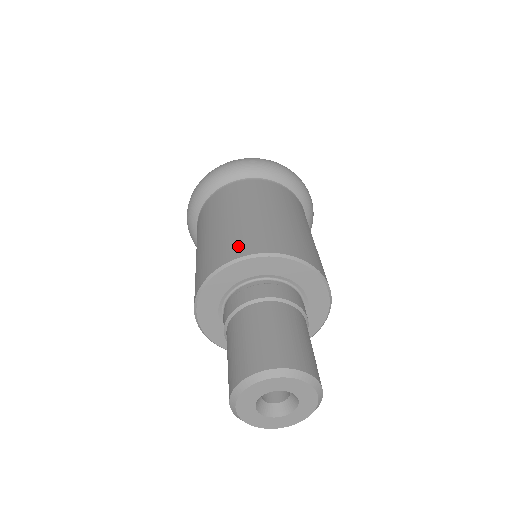
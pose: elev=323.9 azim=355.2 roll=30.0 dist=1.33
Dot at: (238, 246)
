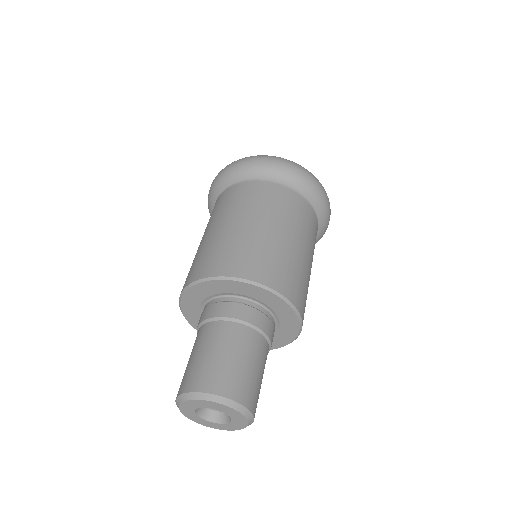
Dot at: (199, 268)
